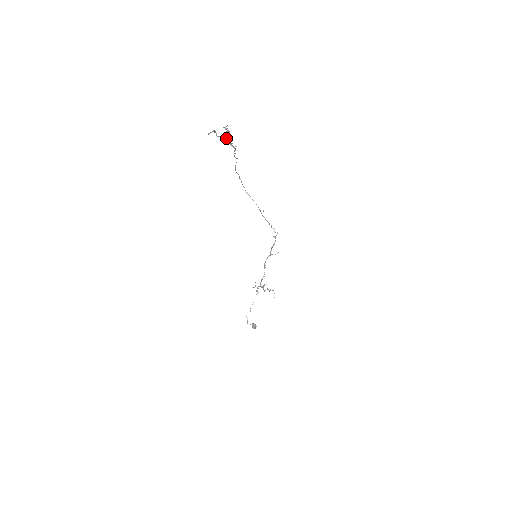
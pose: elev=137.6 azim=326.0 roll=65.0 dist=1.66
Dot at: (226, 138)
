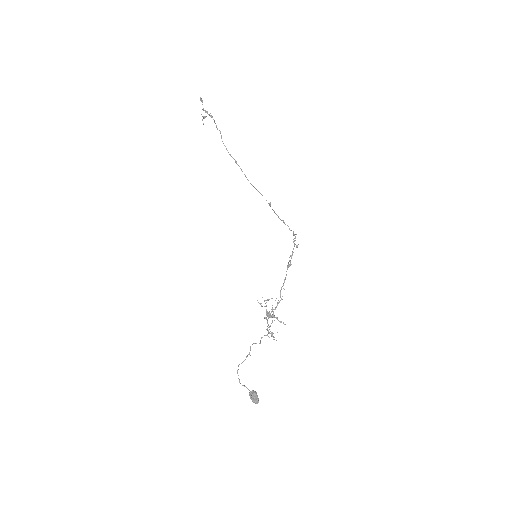
Dot at: (203, 109)
